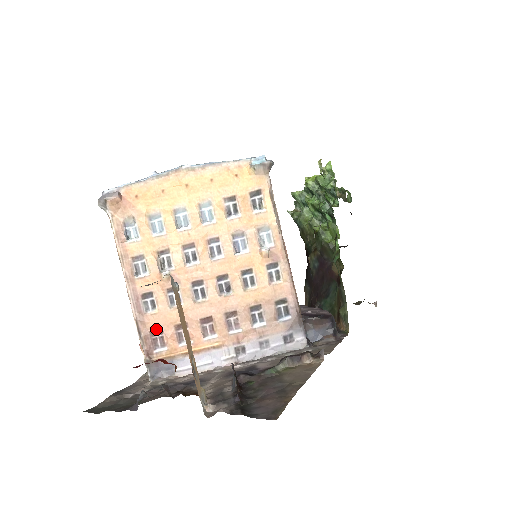
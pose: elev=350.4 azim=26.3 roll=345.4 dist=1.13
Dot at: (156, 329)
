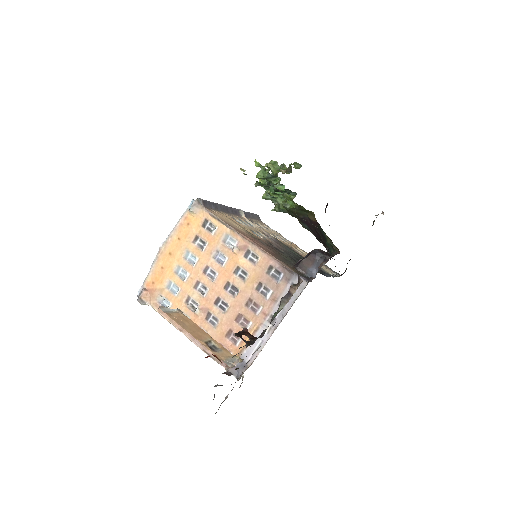
Dot at: occluded
